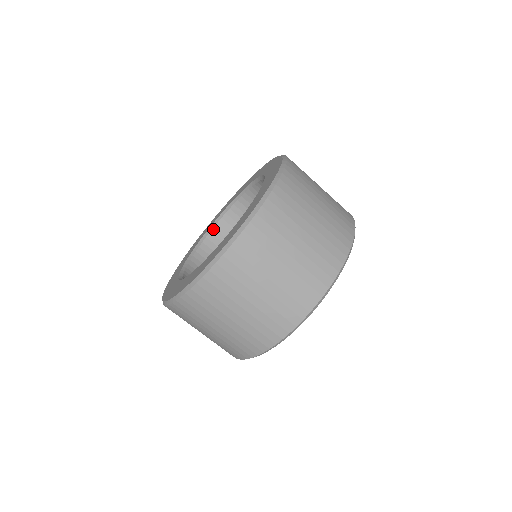
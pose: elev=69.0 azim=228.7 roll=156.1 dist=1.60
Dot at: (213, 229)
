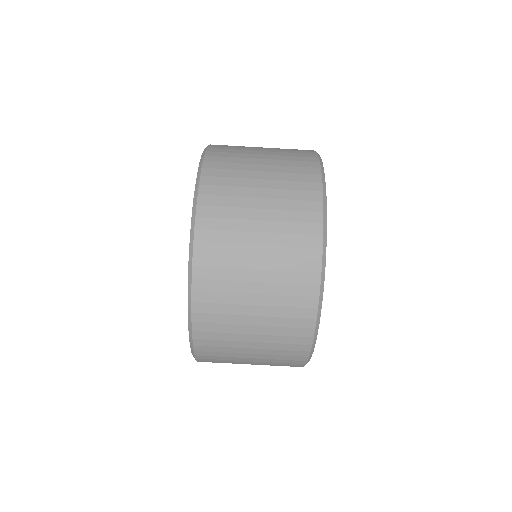
Dot at: occluded
